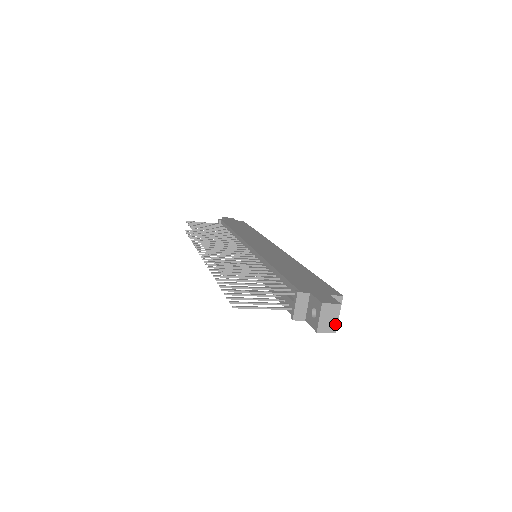
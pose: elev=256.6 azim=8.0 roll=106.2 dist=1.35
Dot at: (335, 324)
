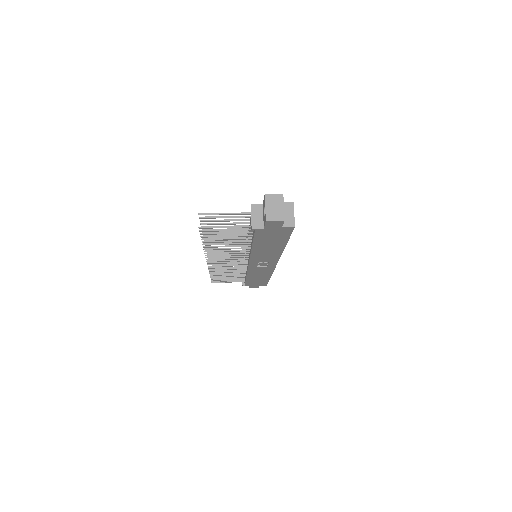
Dot at: (282, 212)
